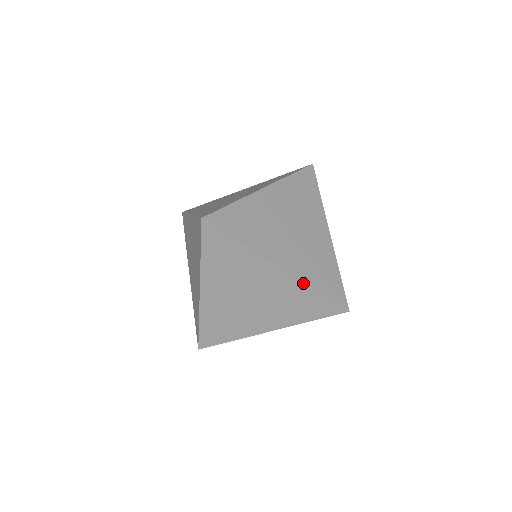
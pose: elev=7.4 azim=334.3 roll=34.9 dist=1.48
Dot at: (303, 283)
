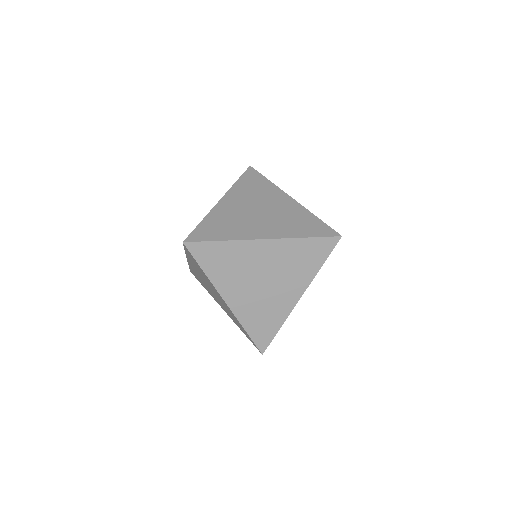
Dot at: (238, 320)
